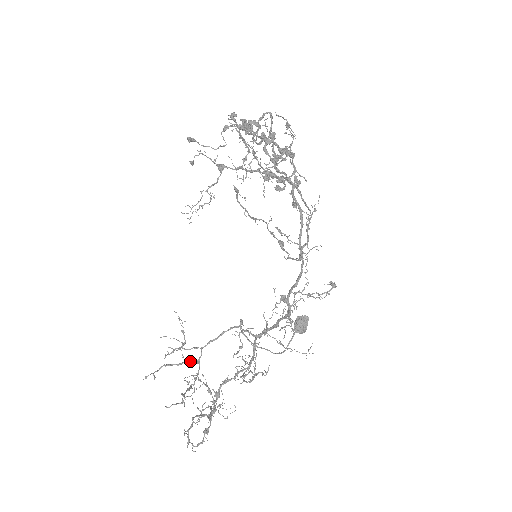
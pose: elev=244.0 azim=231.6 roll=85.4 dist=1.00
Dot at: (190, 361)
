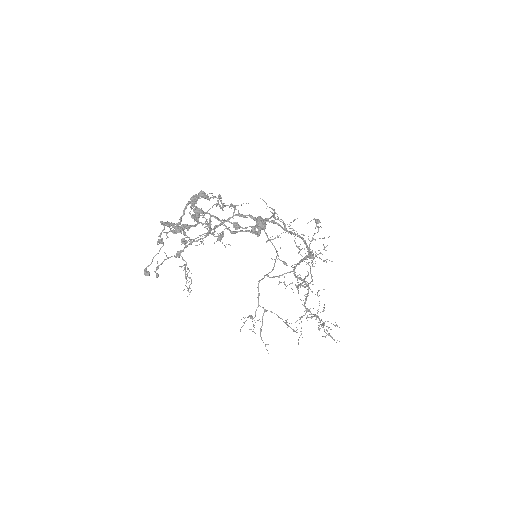
Dot at: (262, 316)
